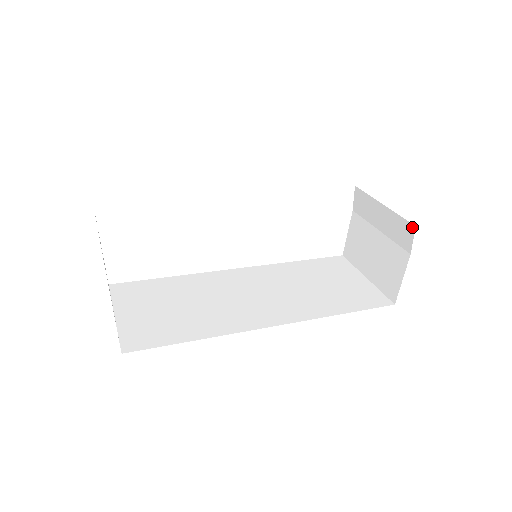
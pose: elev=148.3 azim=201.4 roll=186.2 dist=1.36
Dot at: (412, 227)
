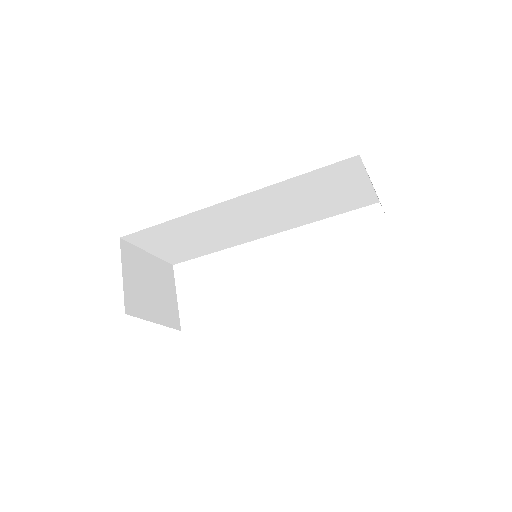
Dot at: (361, 159)
